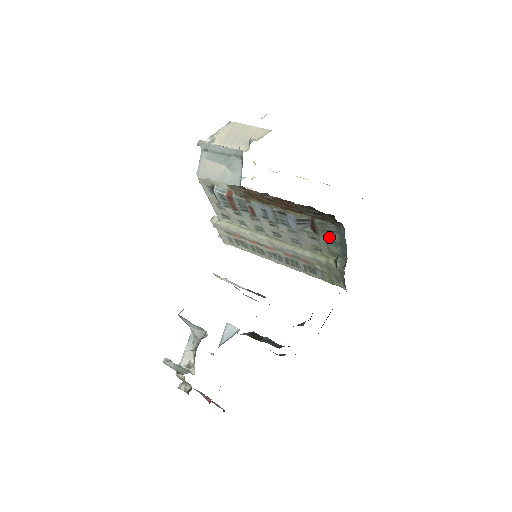
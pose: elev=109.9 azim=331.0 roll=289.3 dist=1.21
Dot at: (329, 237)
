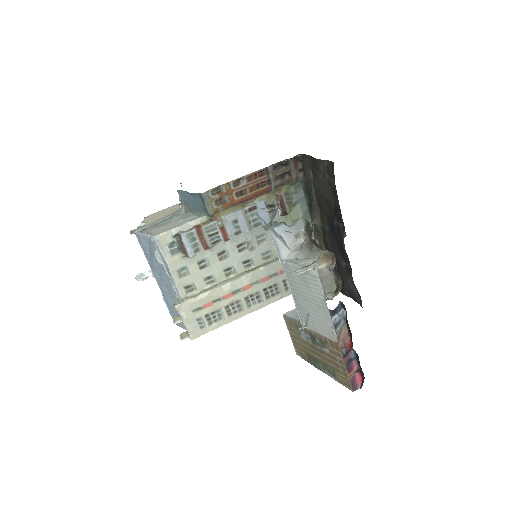
Dot at: (293, 215)
